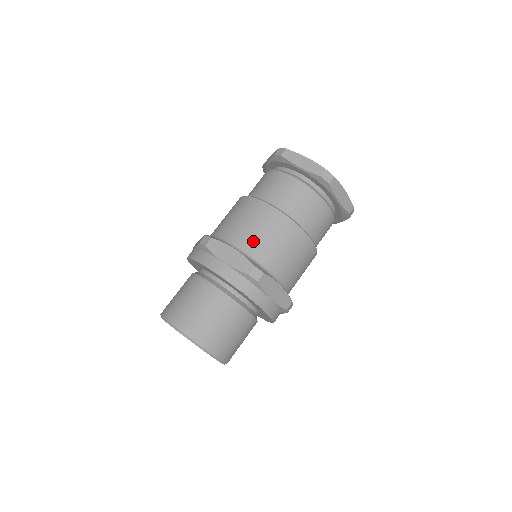
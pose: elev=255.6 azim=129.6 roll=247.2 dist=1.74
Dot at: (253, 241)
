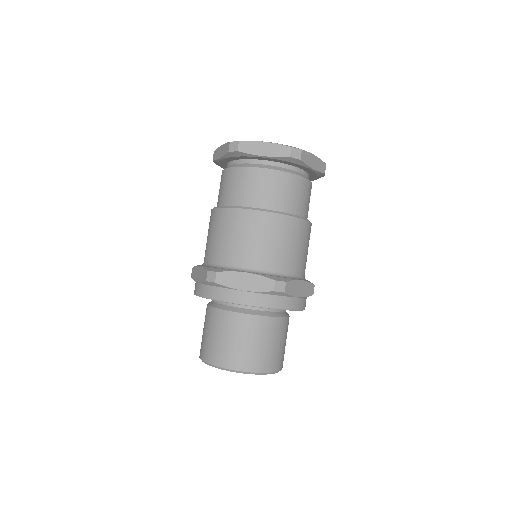
Dot at: (258, 255)
